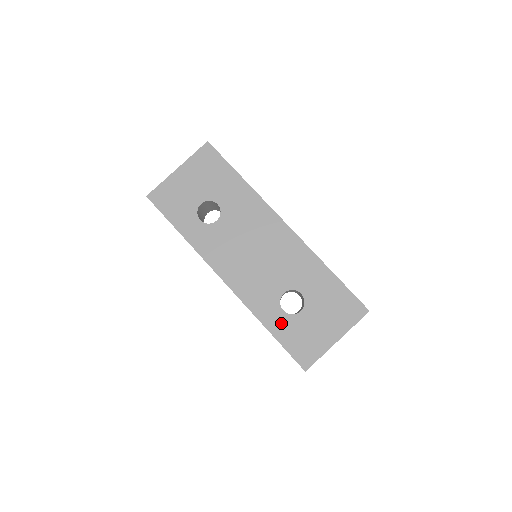
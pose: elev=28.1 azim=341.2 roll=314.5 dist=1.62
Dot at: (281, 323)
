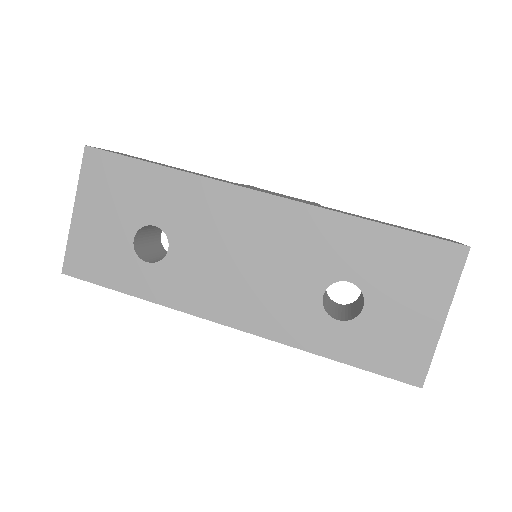
Dot at: (345, 340)
